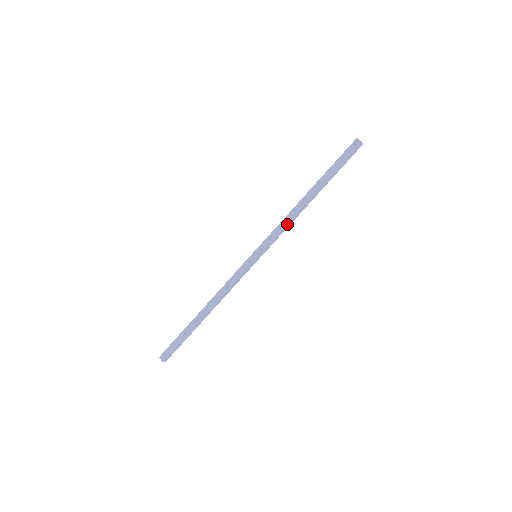
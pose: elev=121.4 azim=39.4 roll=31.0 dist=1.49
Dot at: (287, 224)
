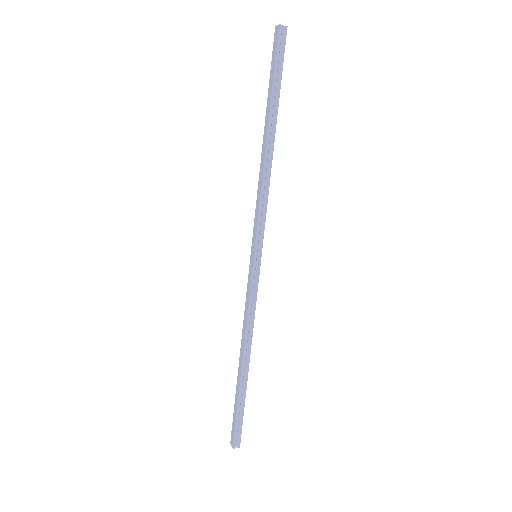
Dot at: (261, 192)
